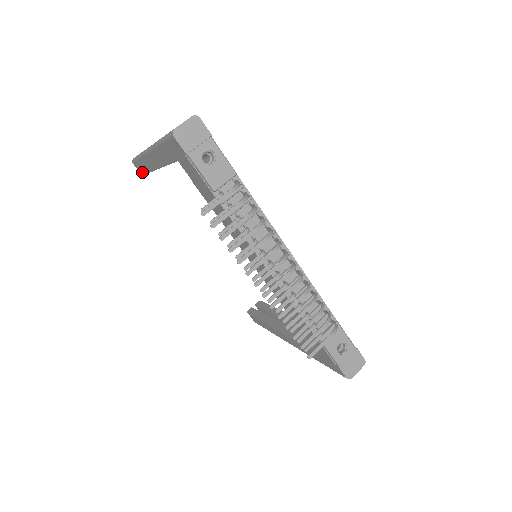
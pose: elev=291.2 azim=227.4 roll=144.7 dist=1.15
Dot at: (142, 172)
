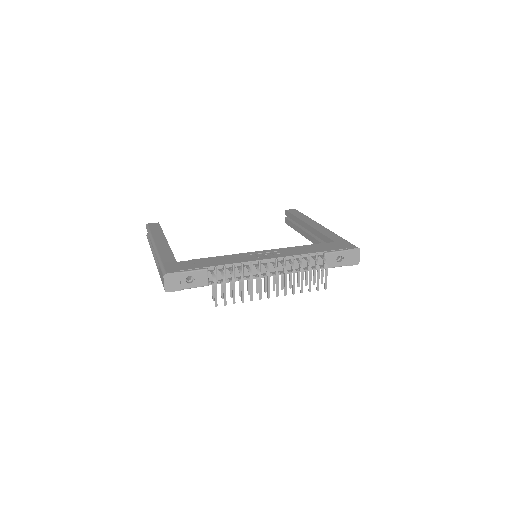
Dot at: occluded
